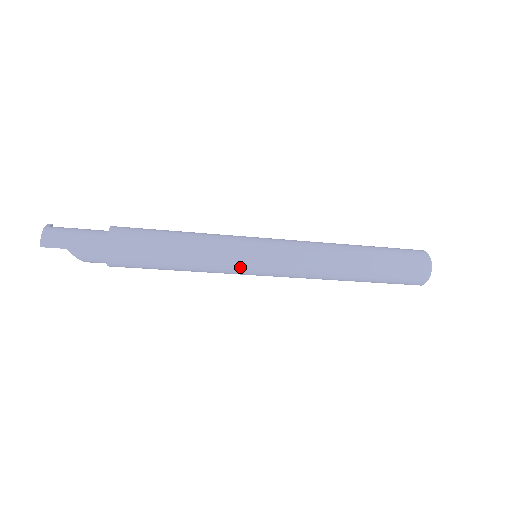
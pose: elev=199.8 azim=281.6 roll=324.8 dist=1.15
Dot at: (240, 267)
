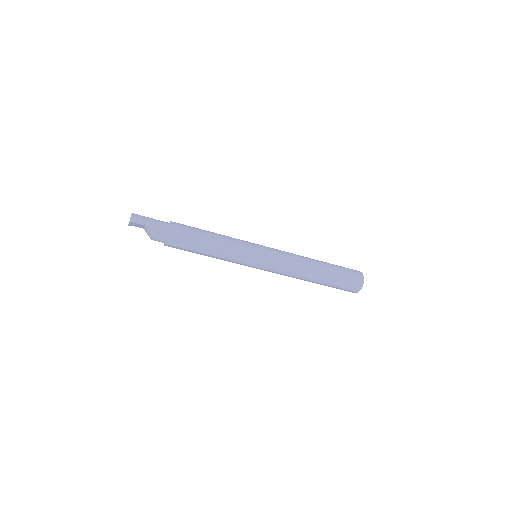
Dot at: (247, 257)
